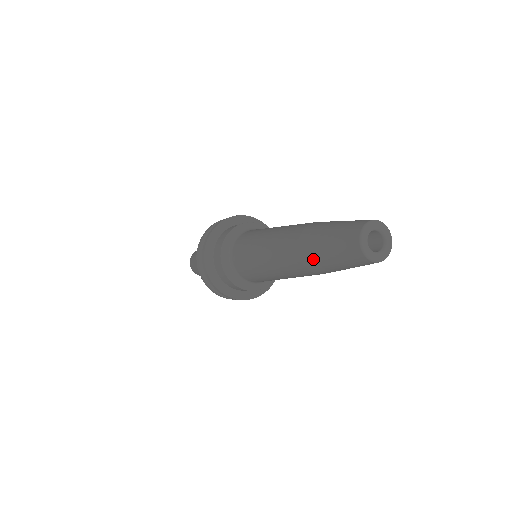
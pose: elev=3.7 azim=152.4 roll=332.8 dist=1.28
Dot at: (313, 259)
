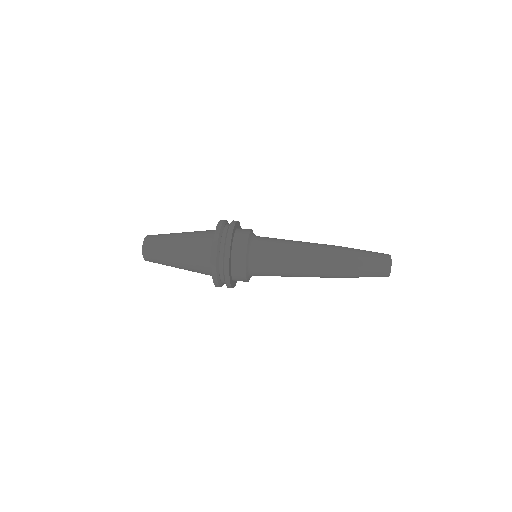
Dot at: (350, 277)
